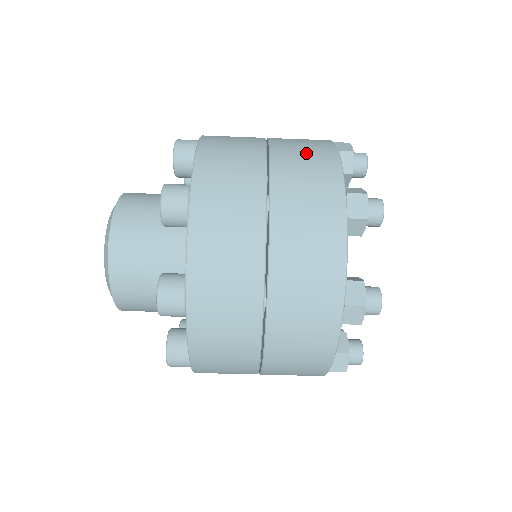
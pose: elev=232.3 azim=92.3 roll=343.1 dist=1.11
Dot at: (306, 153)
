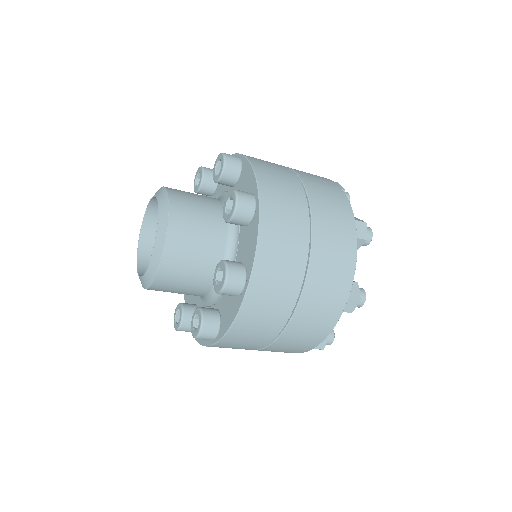
Dot at: (311, 329)
